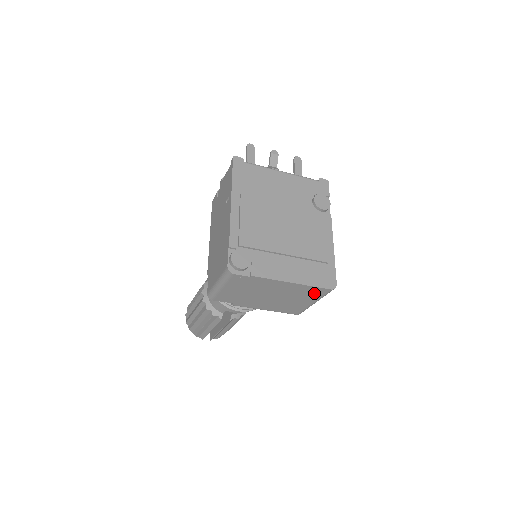
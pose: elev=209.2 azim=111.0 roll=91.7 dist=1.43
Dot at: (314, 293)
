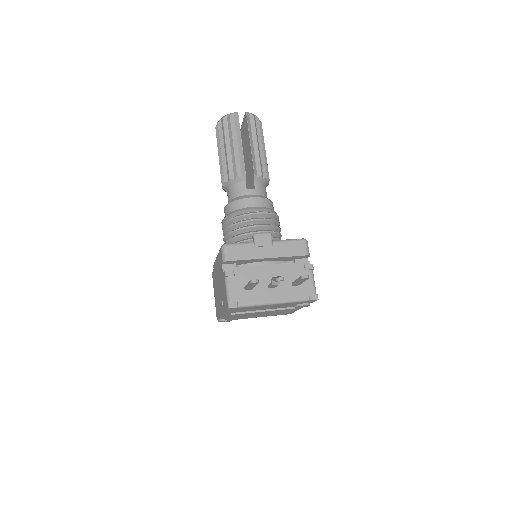
Dot at: occluded
